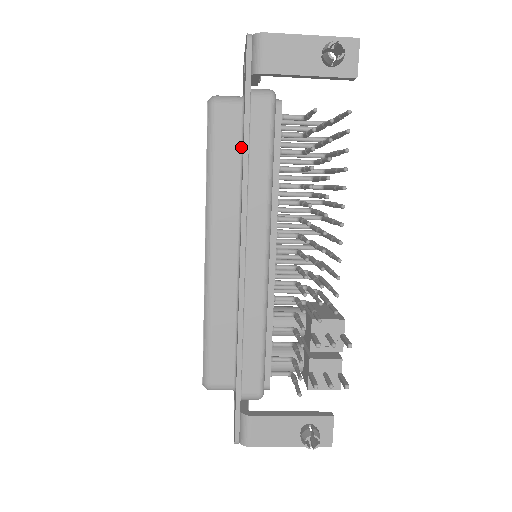
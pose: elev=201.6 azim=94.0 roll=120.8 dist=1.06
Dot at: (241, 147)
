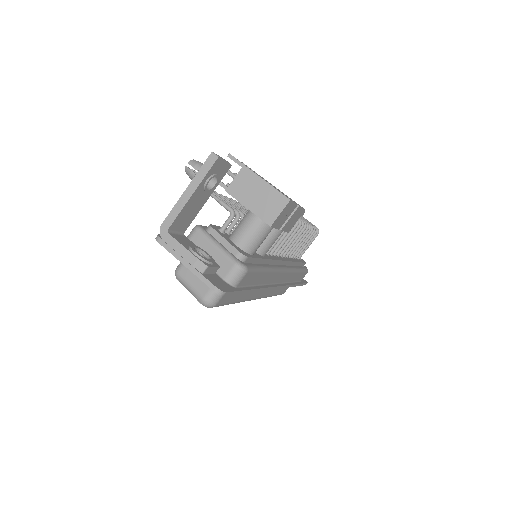
Dot at: occluded
